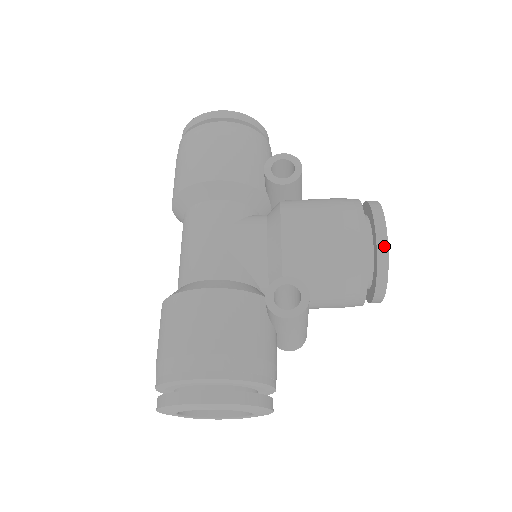
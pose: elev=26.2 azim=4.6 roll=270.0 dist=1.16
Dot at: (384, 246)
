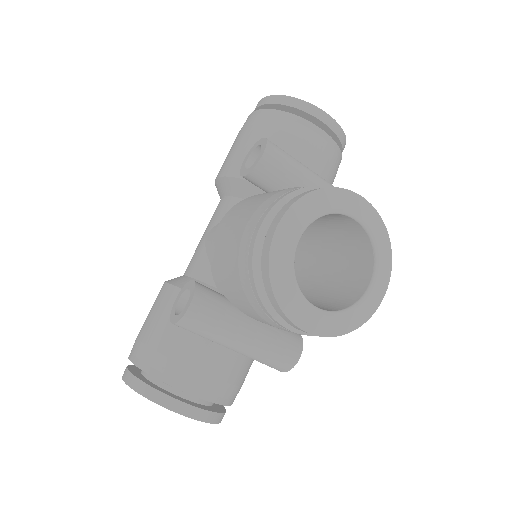
Dot at: (266, 255)
